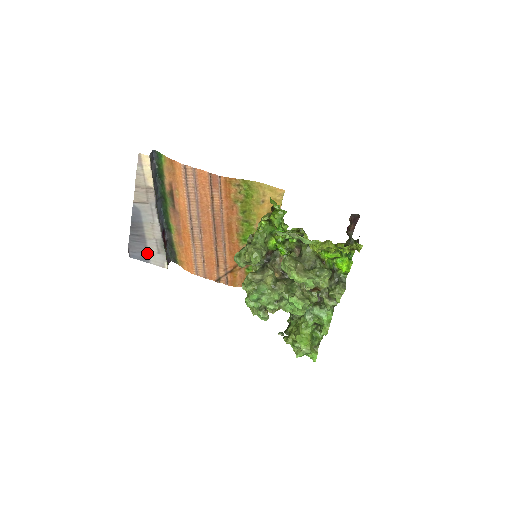
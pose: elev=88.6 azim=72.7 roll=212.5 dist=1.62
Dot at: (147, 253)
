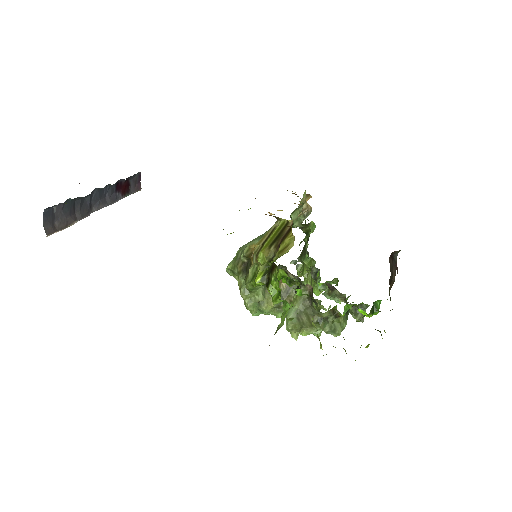
Dot at: occluded
